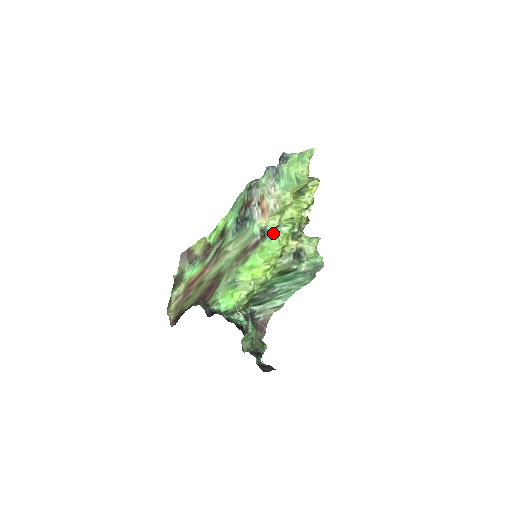
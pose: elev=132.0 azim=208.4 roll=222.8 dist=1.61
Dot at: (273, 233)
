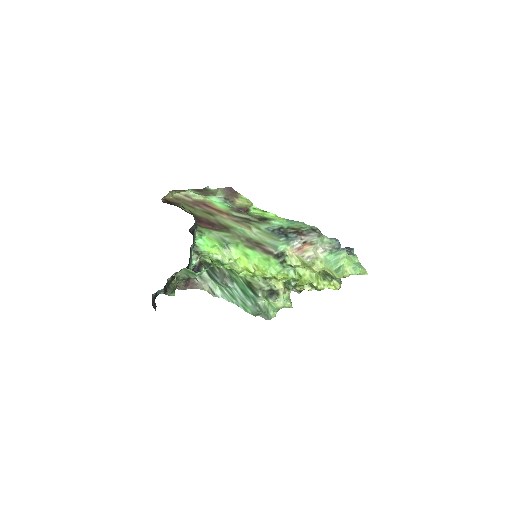
Dot at: (284, 264)
